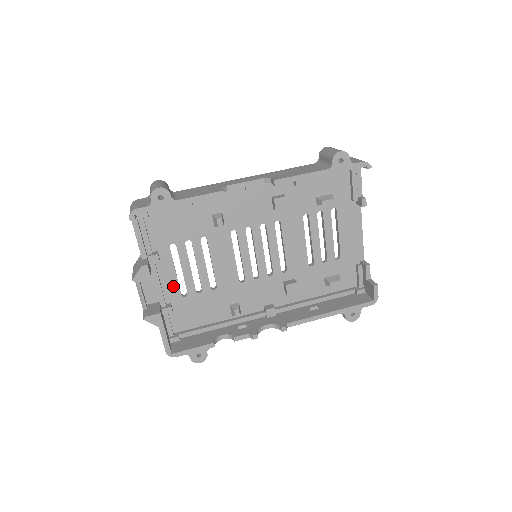
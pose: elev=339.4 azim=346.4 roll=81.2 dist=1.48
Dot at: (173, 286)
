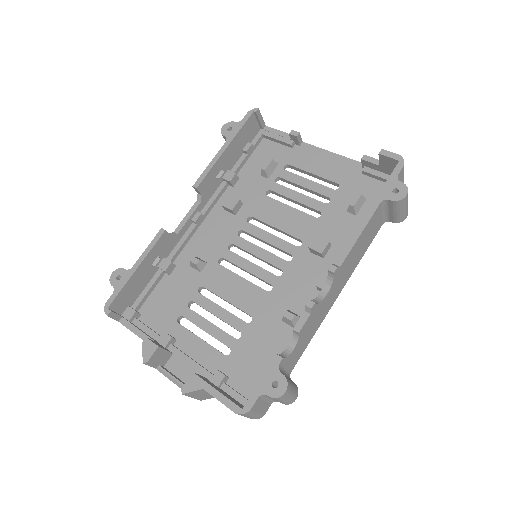
Dot at: (210, 354)
